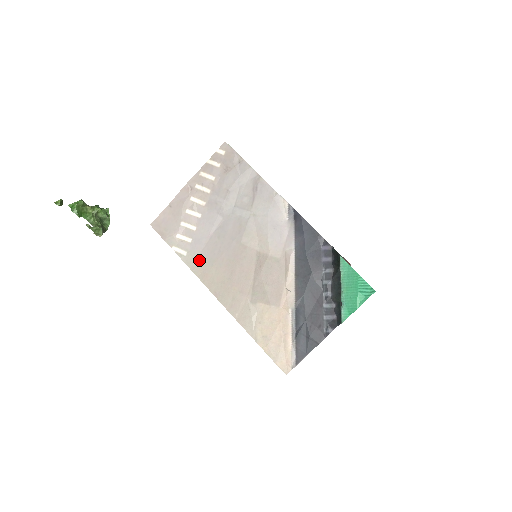
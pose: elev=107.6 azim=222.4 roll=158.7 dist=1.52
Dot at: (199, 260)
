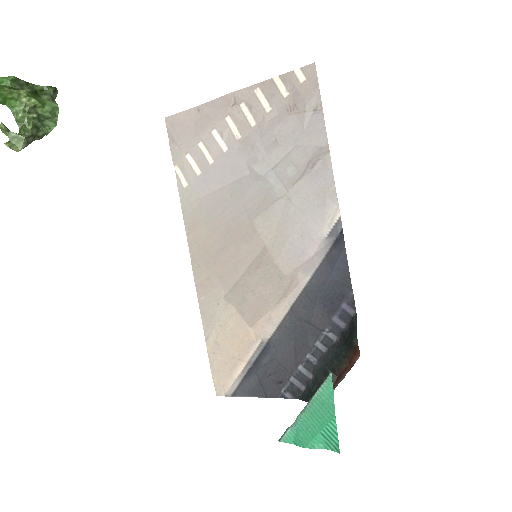
Dot at: (196, 205)
